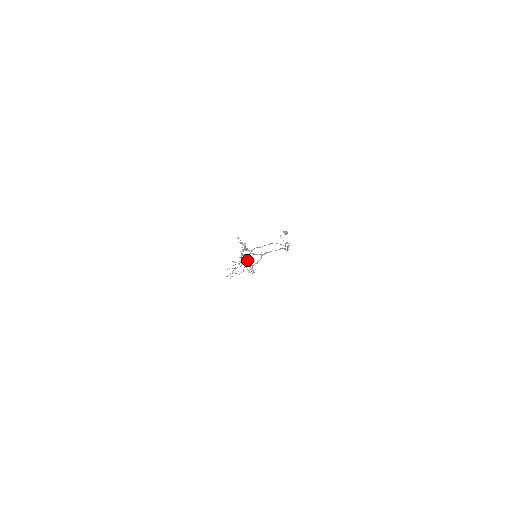
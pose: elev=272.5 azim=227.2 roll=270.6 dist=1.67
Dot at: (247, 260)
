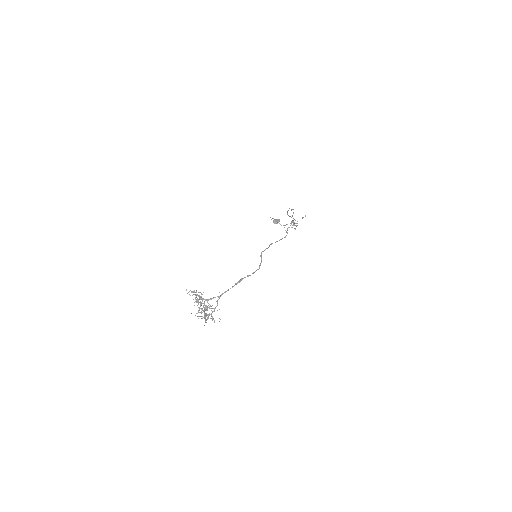
Dot at: (205, 309)
